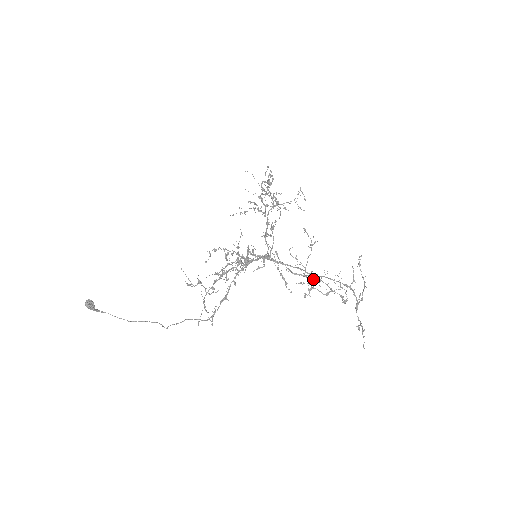
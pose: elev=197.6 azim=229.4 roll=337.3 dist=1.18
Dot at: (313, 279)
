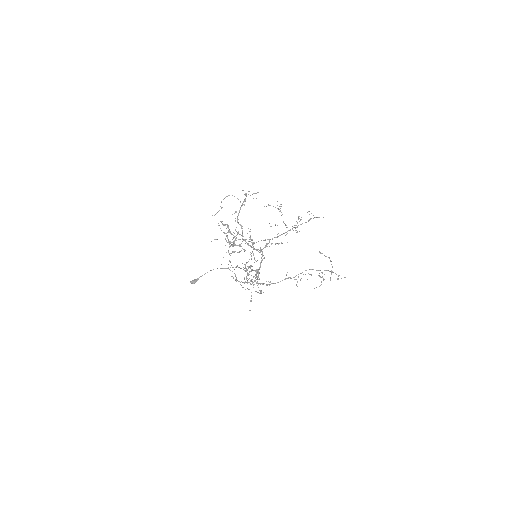
Dot at: (295, 225)
